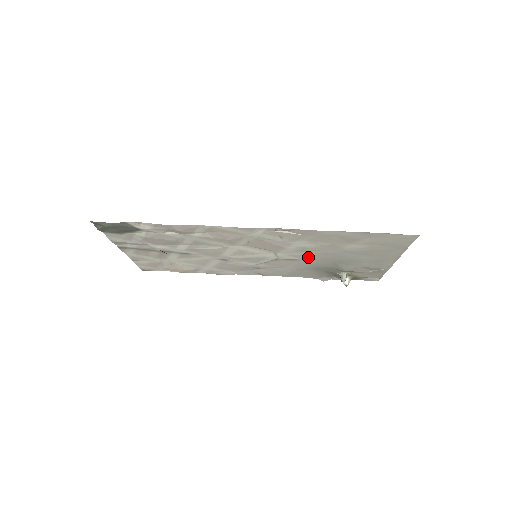
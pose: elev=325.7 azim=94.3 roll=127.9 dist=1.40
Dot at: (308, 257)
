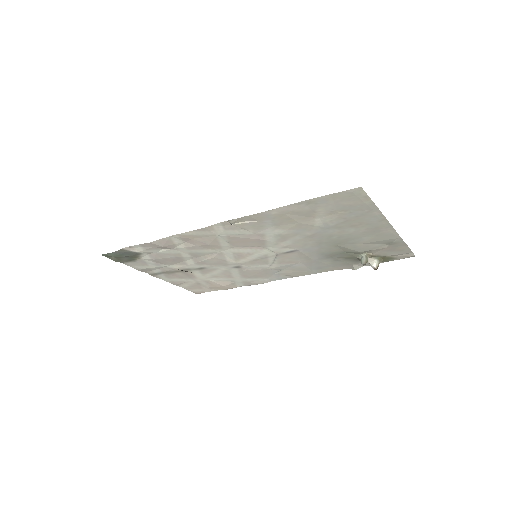
Dot at: (301, 245)
